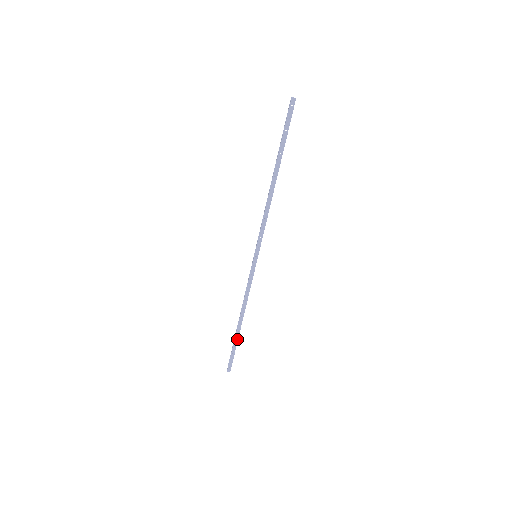
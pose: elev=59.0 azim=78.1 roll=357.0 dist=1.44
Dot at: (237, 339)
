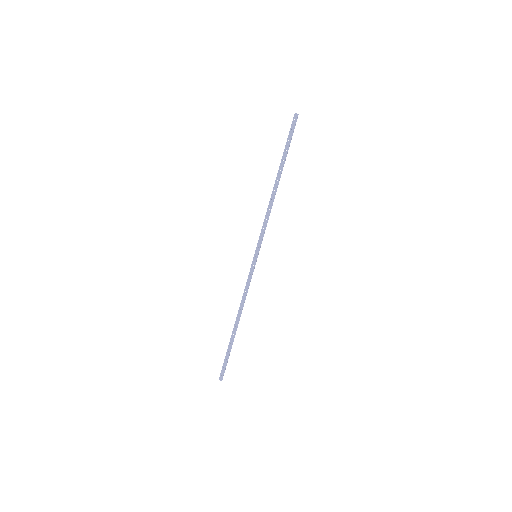
Dot at: (232, 343)
